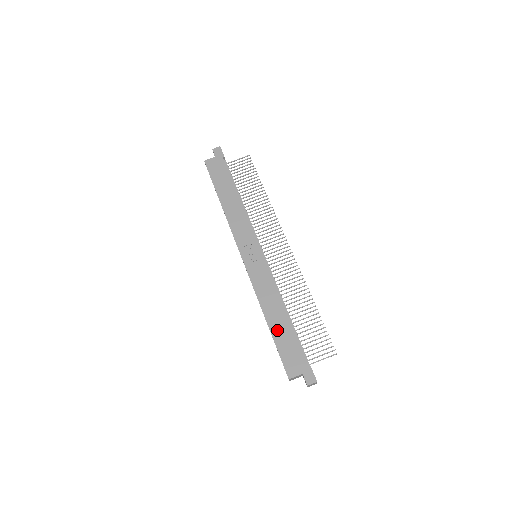
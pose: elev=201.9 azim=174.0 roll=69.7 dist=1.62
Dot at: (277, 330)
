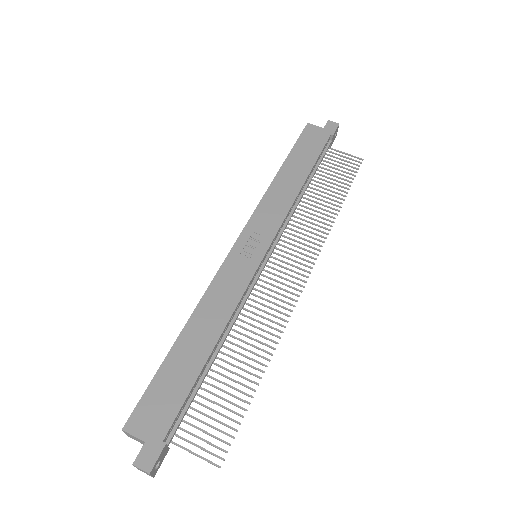
Dot at: (180, 355)
